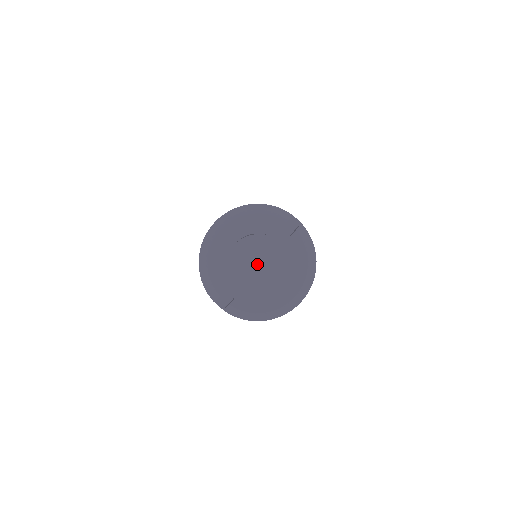
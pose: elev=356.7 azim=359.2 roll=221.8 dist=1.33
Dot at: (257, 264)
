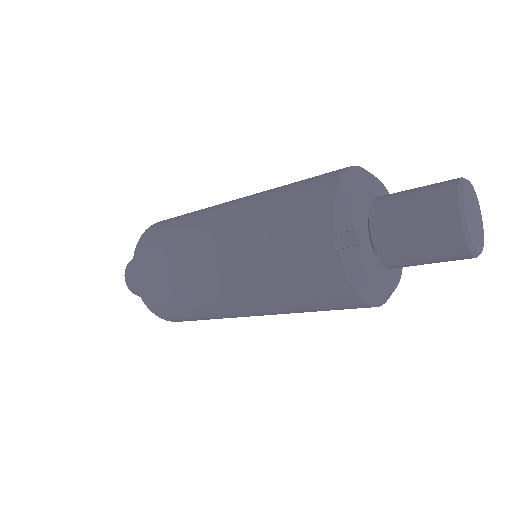
Dot at: (474, 210)
